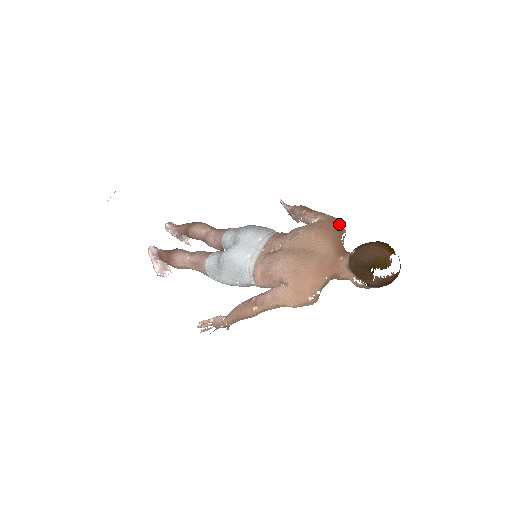
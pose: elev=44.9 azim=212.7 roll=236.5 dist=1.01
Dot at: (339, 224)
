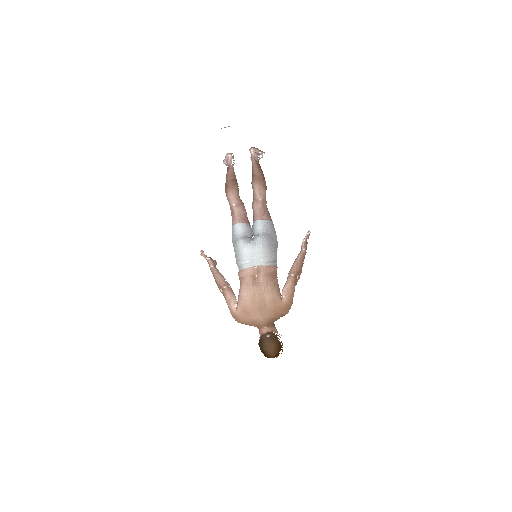
Dot at: (286, 312)
